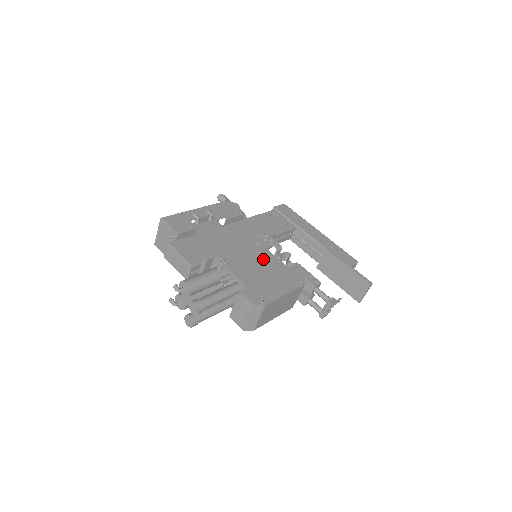
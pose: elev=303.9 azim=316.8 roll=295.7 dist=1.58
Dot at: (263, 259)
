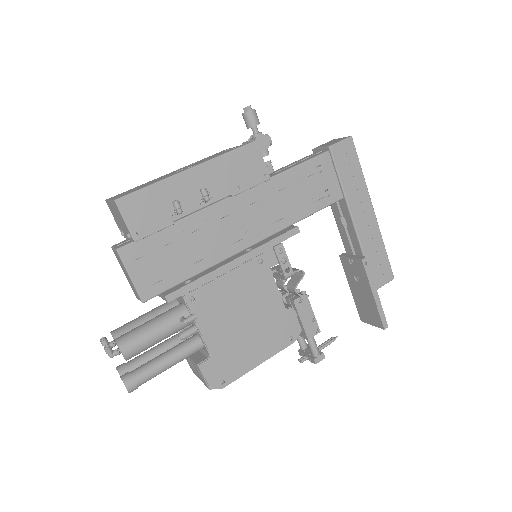
Dot at: (256, 295)
